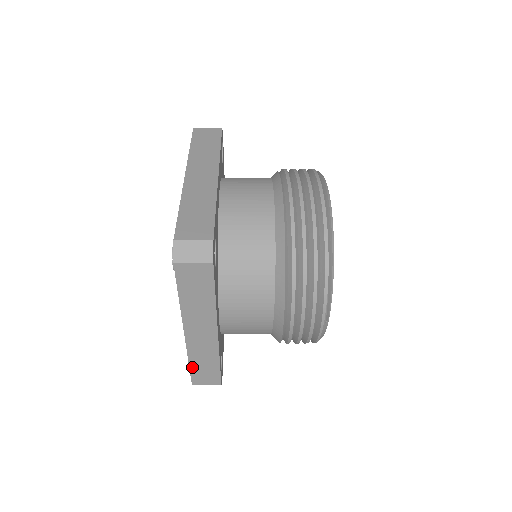
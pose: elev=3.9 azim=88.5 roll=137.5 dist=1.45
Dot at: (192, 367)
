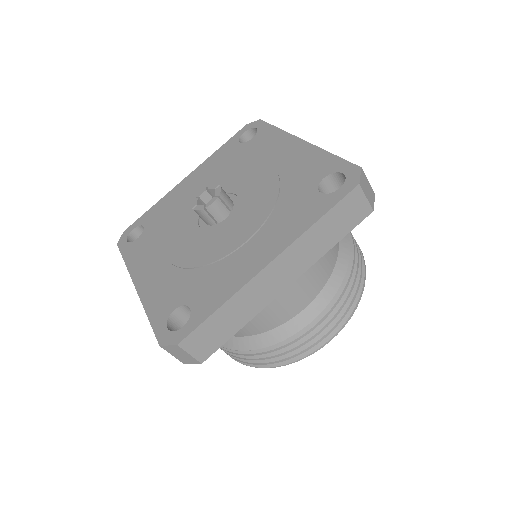
Dot at: (215, 315)
